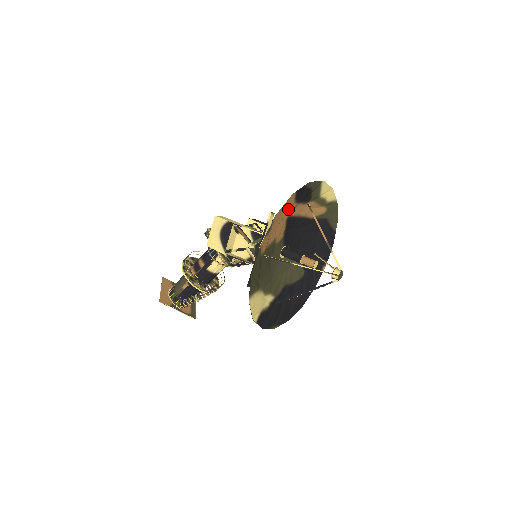
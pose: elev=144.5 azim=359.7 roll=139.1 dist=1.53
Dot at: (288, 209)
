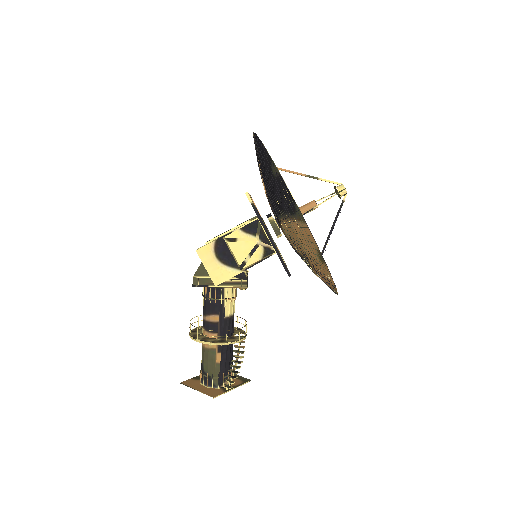
Dot at: (266, 167)
